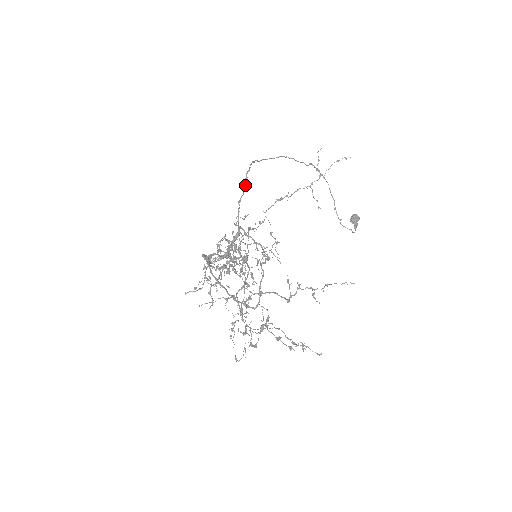
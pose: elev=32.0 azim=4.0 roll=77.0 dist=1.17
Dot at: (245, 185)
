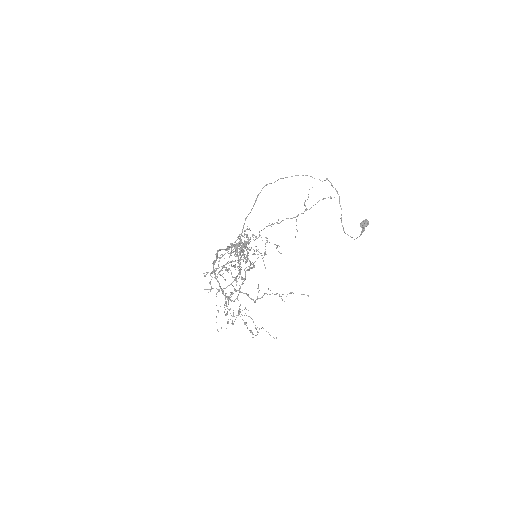
Dot at: occluded
